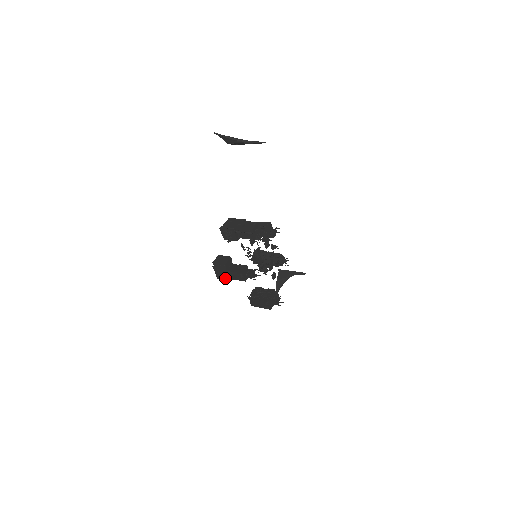
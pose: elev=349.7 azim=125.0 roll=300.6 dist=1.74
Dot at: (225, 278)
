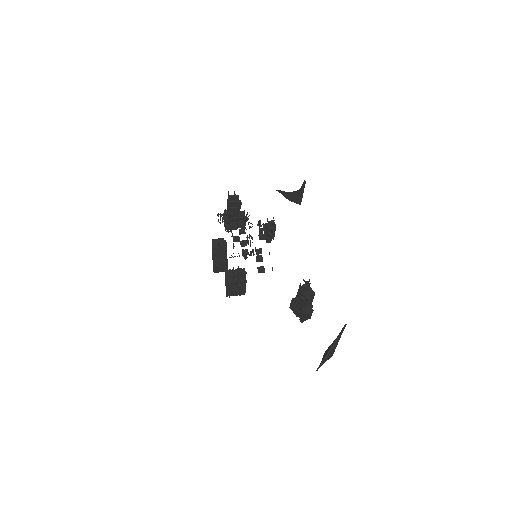
Dot at: occluded
